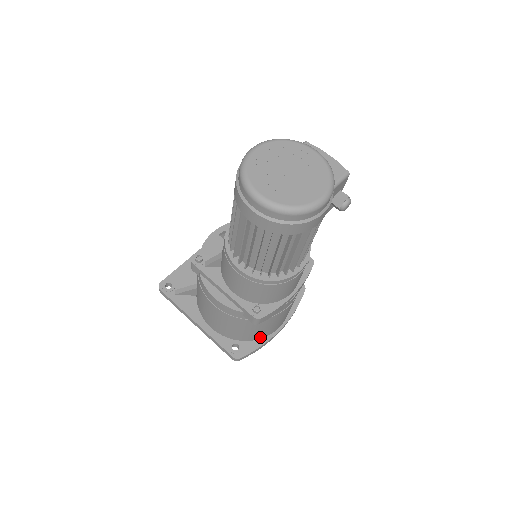
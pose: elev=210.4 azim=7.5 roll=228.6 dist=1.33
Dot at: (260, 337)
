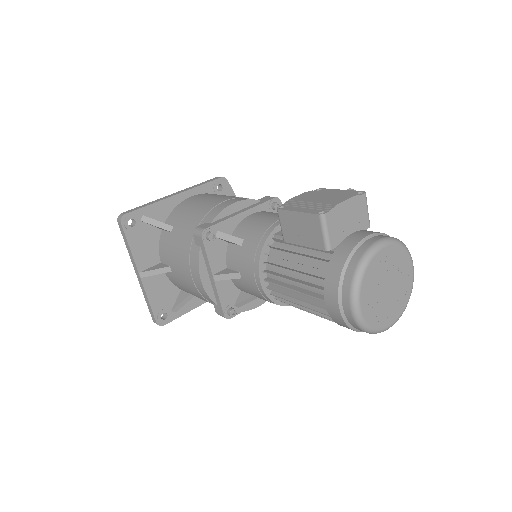
Dot at: occluded
